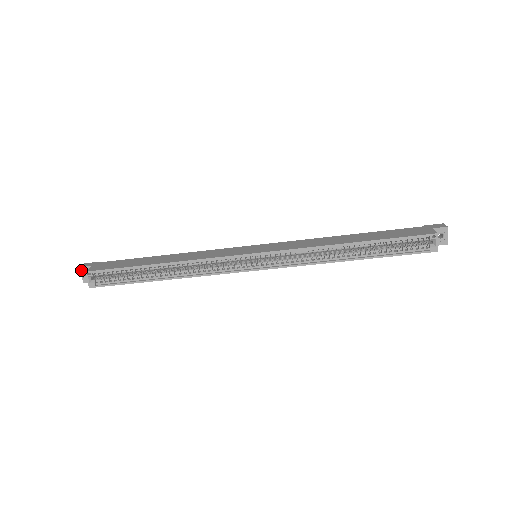
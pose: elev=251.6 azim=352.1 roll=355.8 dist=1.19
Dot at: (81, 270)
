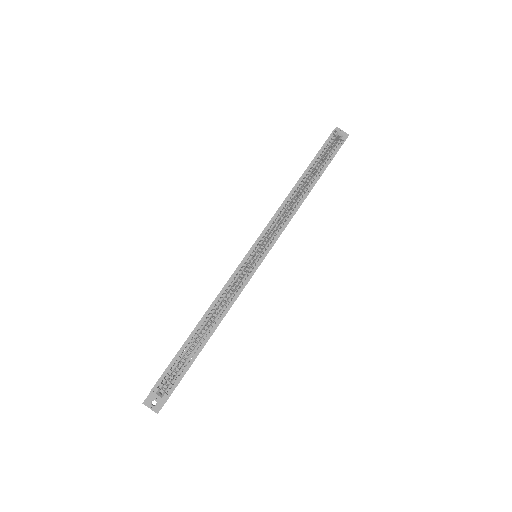
Dot at: (146, 404)
